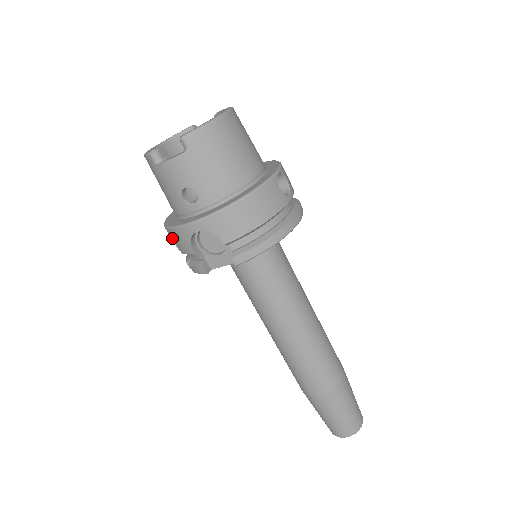
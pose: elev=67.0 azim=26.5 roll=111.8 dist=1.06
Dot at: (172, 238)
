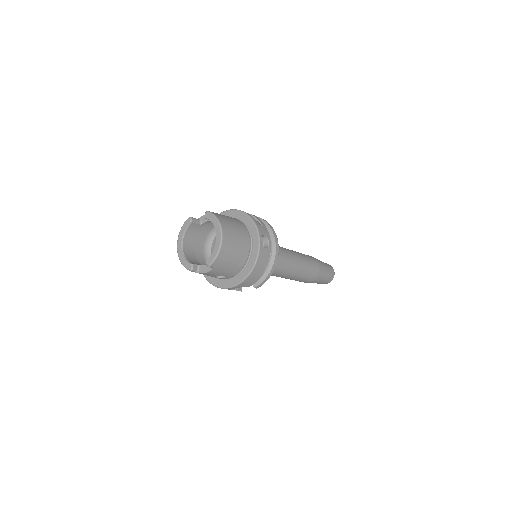
Dot at: occluded
